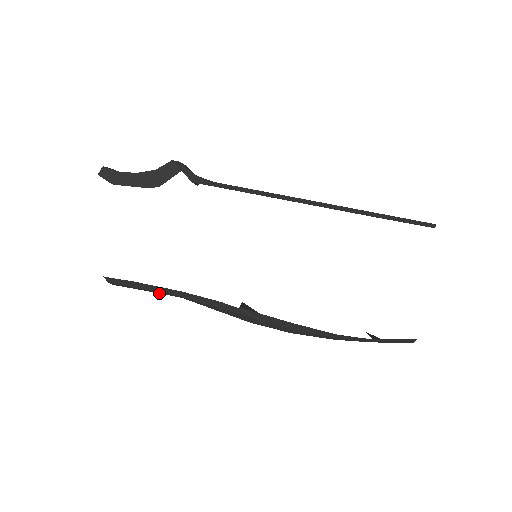
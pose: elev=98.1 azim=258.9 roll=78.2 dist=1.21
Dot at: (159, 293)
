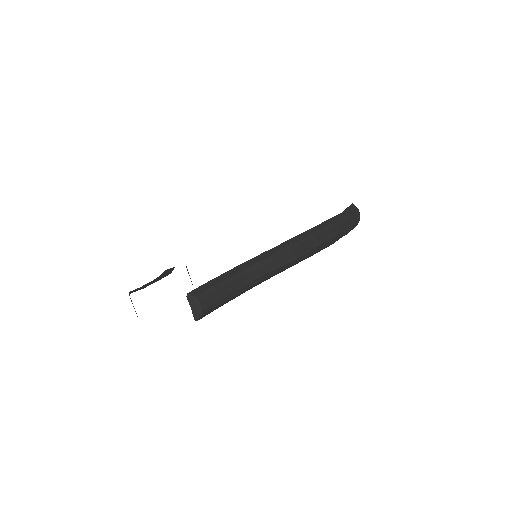
Dot at: (231, 282)
